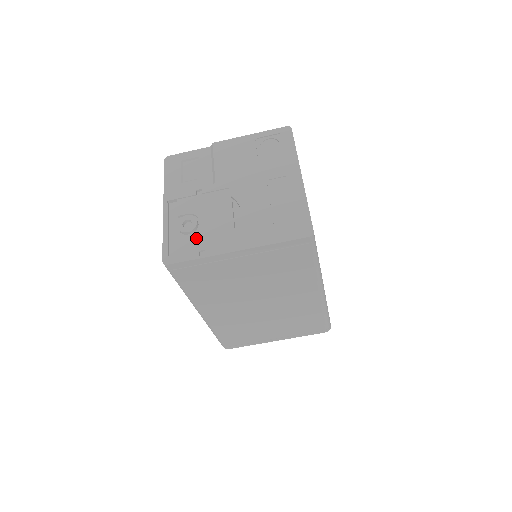
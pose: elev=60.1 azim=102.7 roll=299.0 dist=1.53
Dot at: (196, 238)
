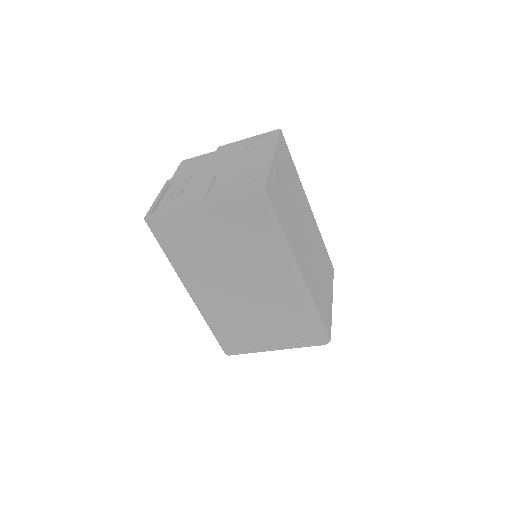
Dot at: (176, 202)
